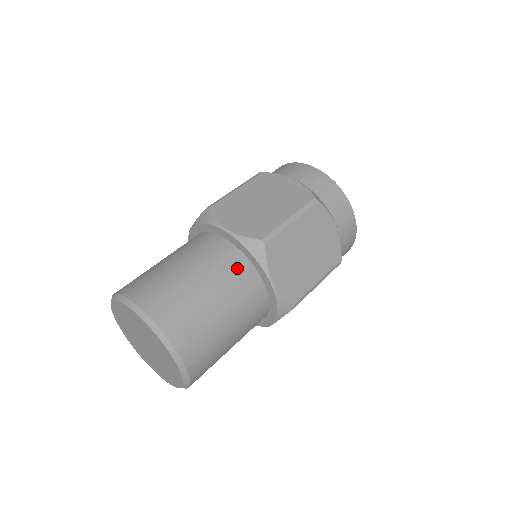
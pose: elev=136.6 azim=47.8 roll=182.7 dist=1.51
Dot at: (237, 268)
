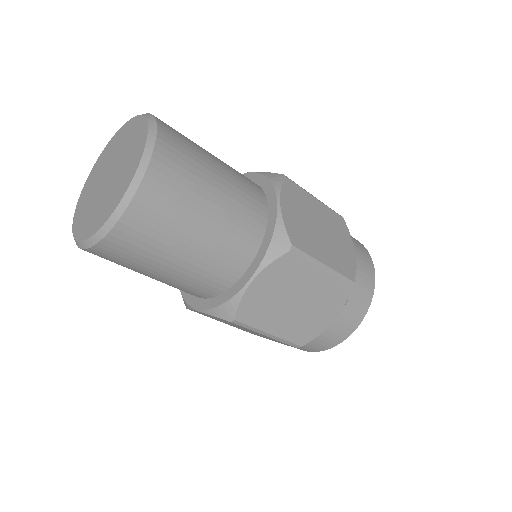
Dot at: (248, 180)
